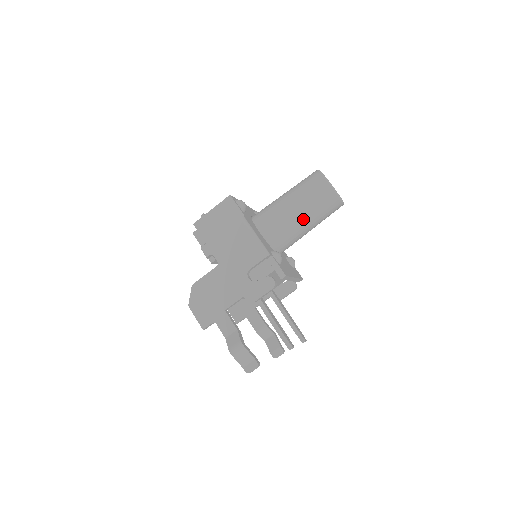
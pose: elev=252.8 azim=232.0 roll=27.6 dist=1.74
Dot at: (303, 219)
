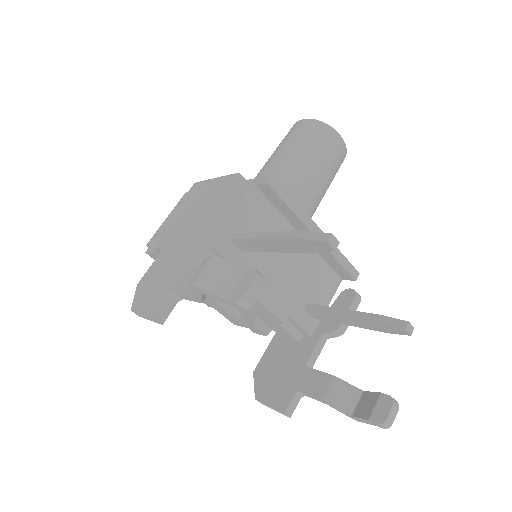
Dot at: (290, 162)
